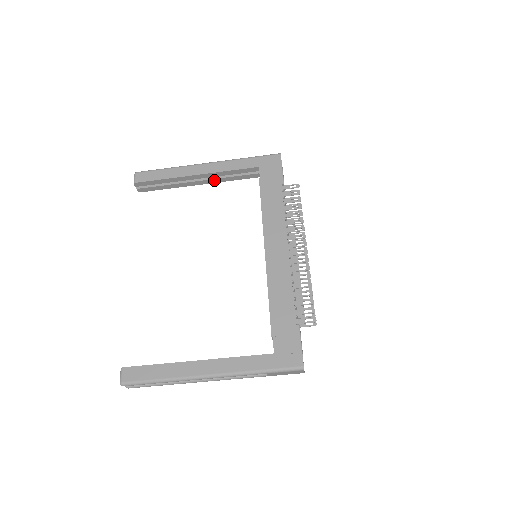
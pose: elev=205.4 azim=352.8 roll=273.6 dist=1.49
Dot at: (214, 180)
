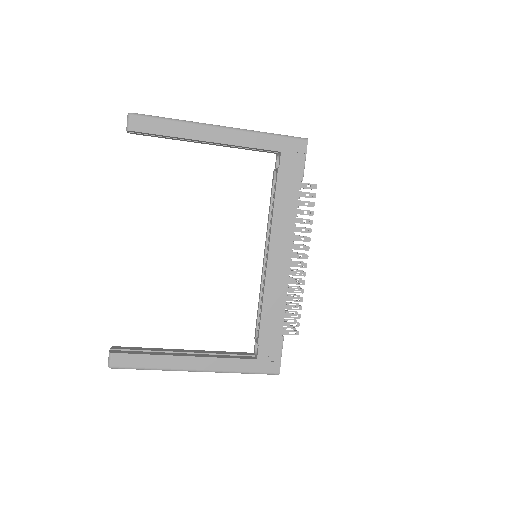
Dot at: (224, 145)
